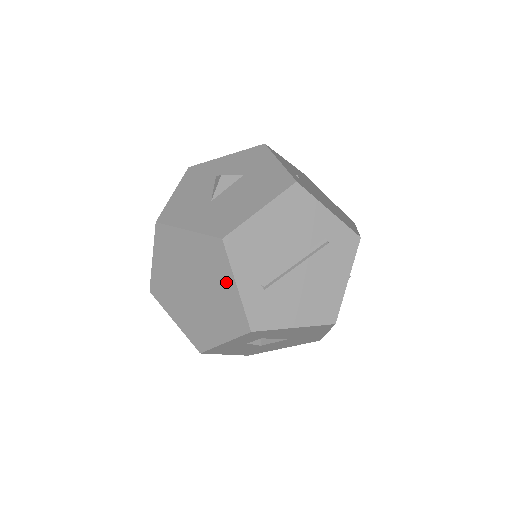
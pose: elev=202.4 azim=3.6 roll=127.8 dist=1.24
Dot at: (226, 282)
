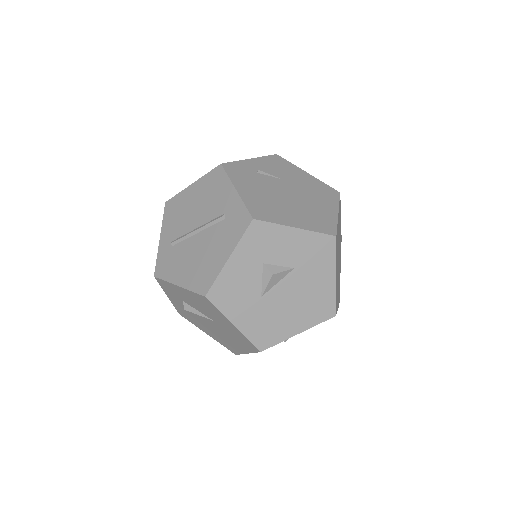
Dot at: occluded
